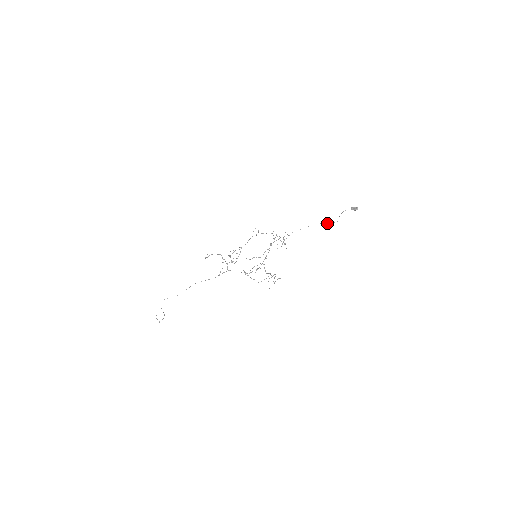
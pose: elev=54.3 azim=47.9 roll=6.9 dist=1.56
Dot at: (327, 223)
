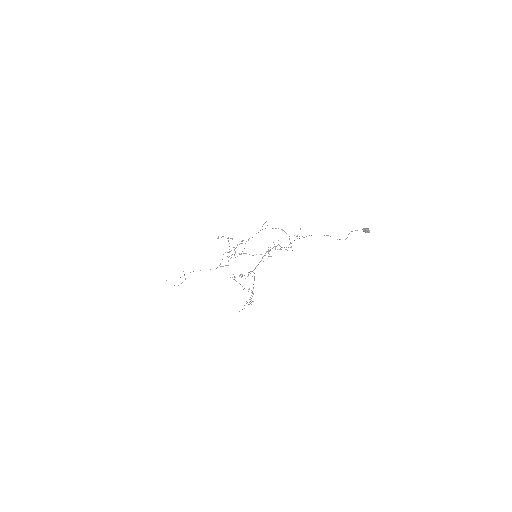
Dot at: occluded
